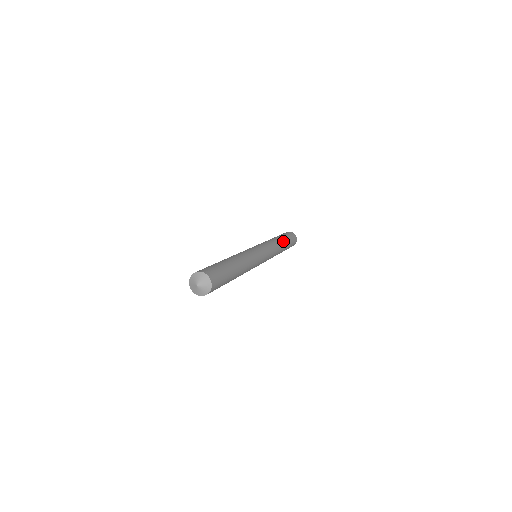
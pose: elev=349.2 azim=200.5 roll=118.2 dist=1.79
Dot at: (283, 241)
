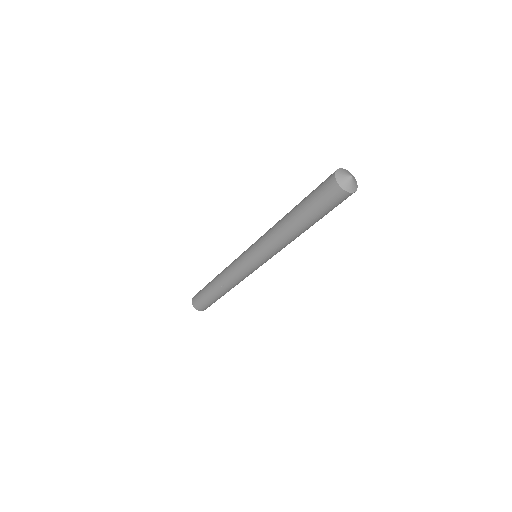
Dot at: occluded
